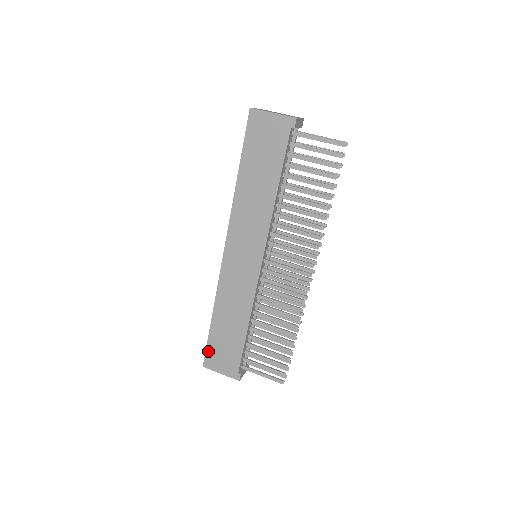
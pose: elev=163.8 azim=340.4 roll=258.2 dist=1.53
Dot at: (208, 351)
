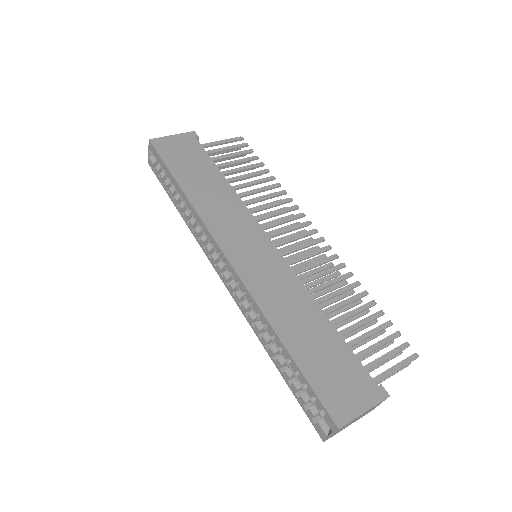
Dot at: (321, 395)
